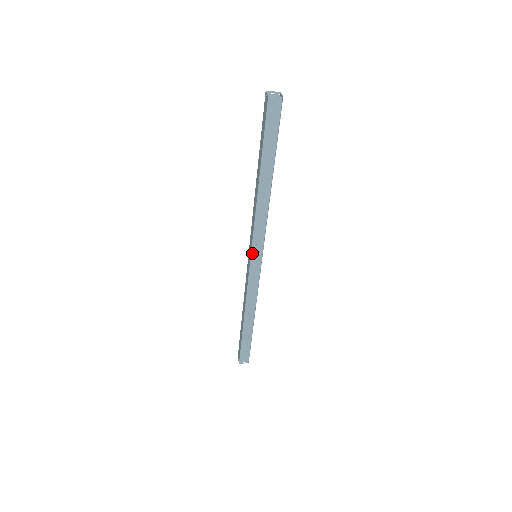
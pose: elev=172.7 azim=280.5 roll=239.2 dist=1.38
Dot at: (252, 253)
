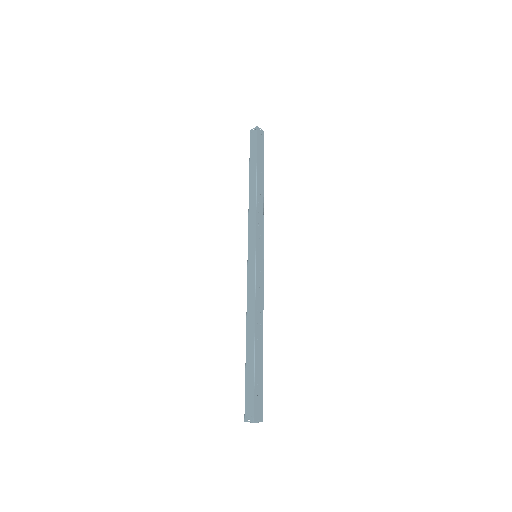
Dot at: (256, 246)
